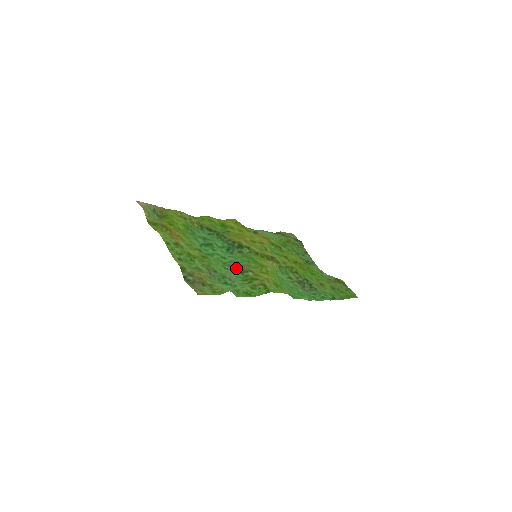
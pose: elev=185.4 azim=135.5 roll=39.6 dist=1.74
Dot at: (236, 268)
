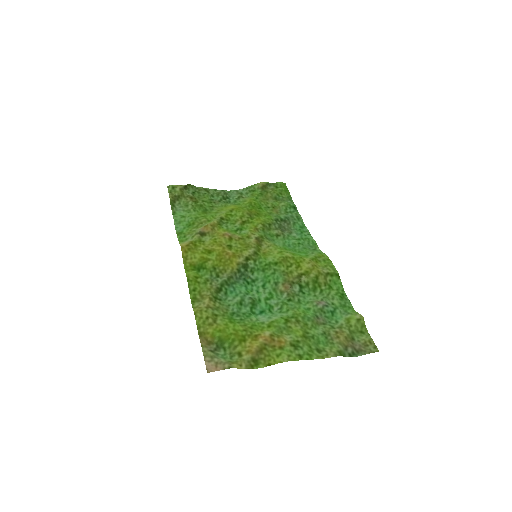
Dot at: (294, 290)
